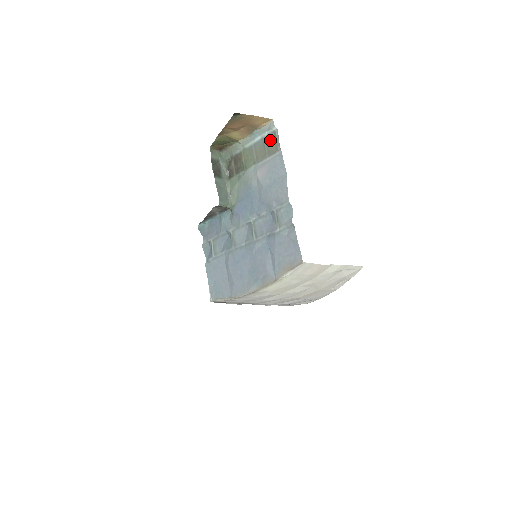
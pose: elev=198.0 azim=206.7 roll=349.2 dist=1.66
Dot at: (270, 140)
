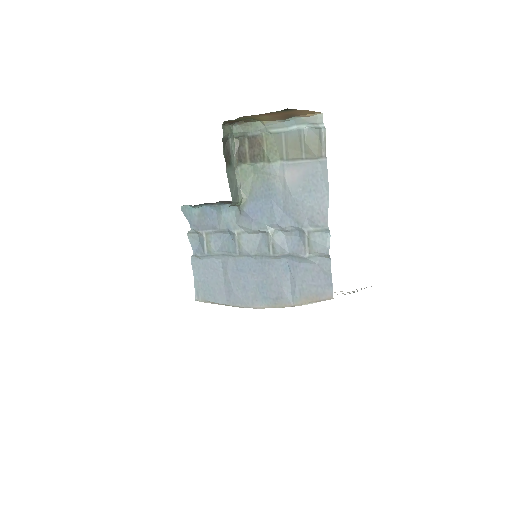
Dot at: (311, 137)
